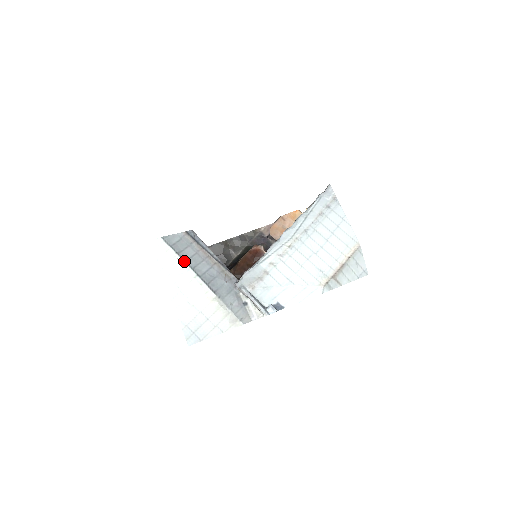
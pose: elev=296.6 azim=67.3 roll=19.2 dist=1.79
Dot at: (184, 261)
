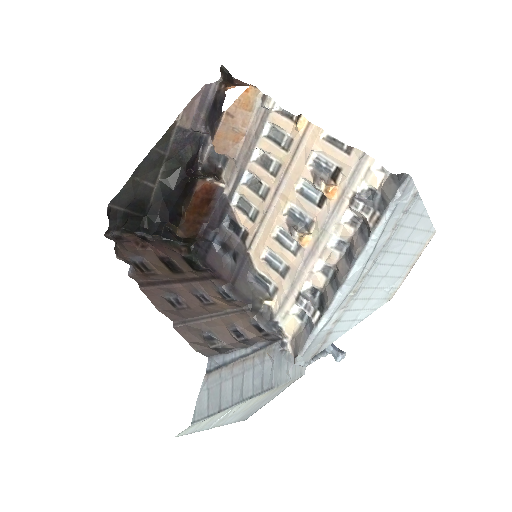
Dot at: (231, 407)
